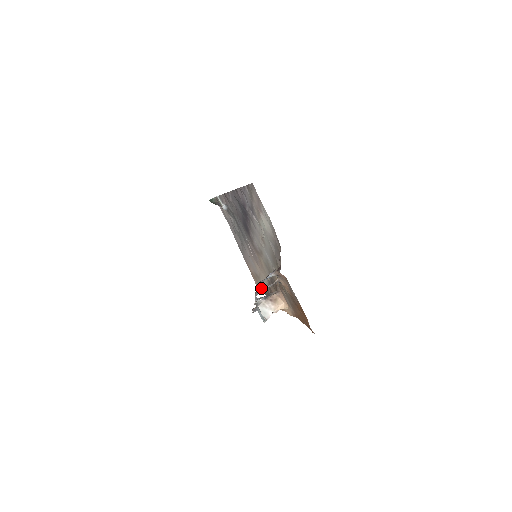
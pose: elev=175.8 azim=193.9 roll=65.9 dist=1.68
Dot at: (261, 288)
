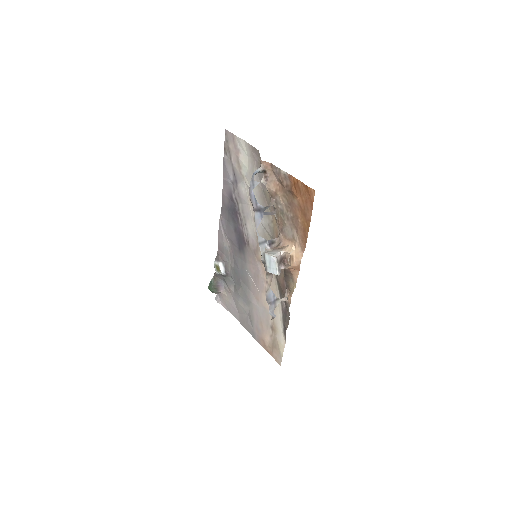
Dot at: (257, 206)
